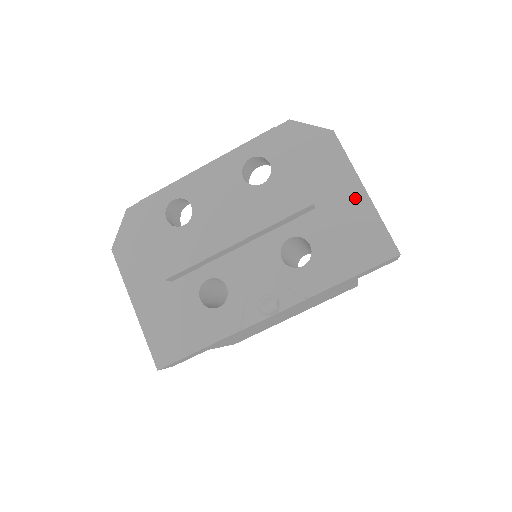
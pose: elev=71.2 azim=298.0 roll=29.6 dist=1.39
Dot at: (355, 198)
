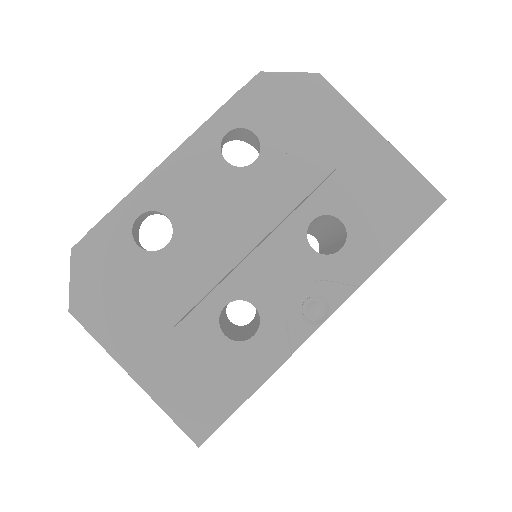
Dot at: (373, 149)
